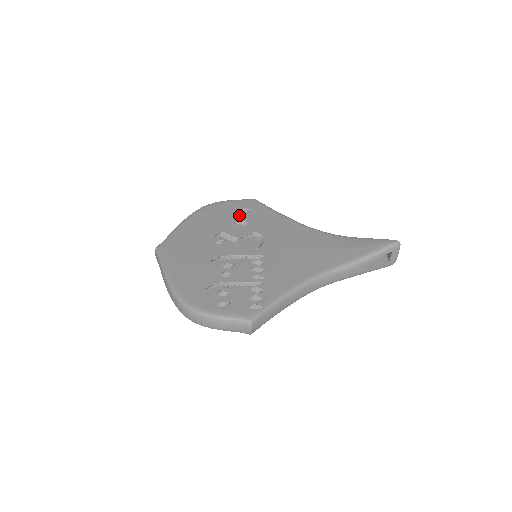
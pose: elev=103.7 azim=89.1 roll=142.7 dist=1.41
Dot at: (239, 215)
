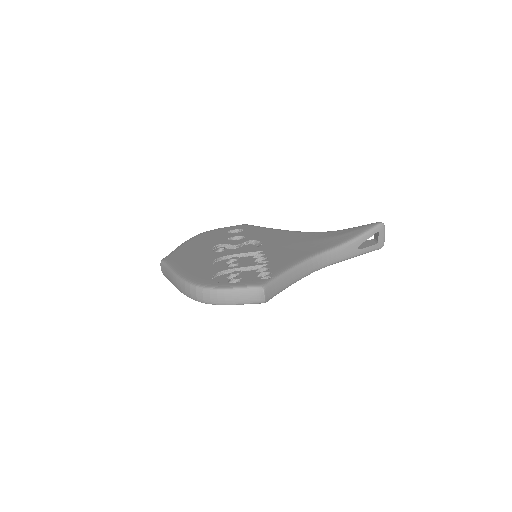
Dot at: (234, 233)
